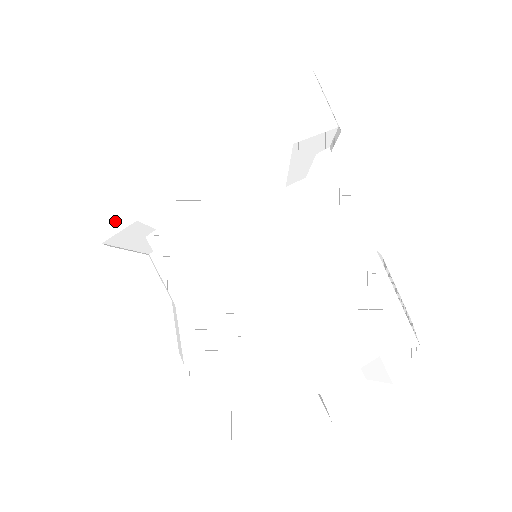
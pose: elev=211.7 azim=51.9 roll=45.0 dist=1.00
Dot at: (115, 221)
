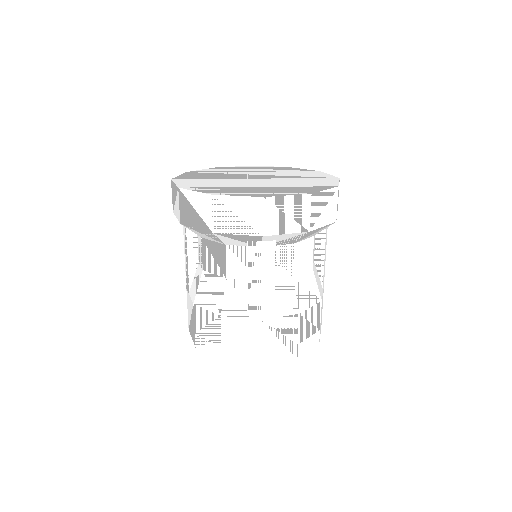
Dot at: (241, 228)
